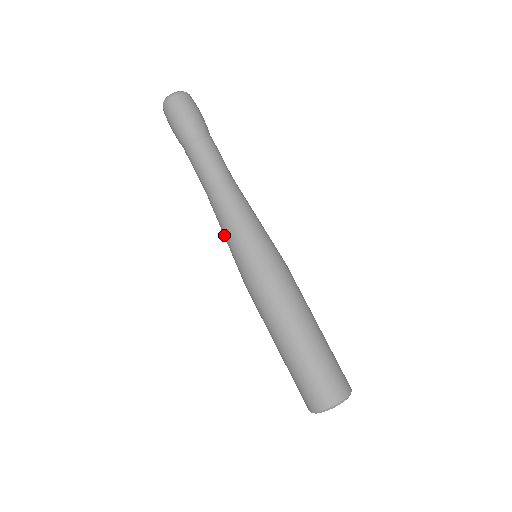
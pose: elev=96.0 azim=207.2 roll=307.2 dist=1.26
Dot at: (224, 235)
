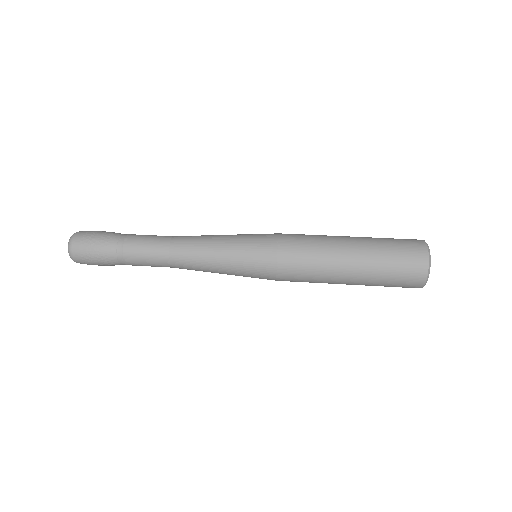
Dot at: (220, 266)
